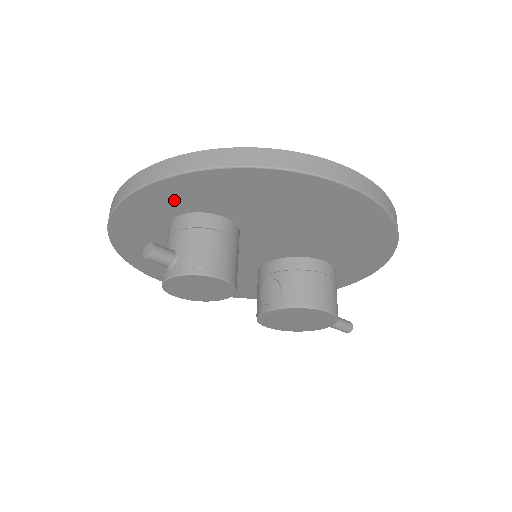
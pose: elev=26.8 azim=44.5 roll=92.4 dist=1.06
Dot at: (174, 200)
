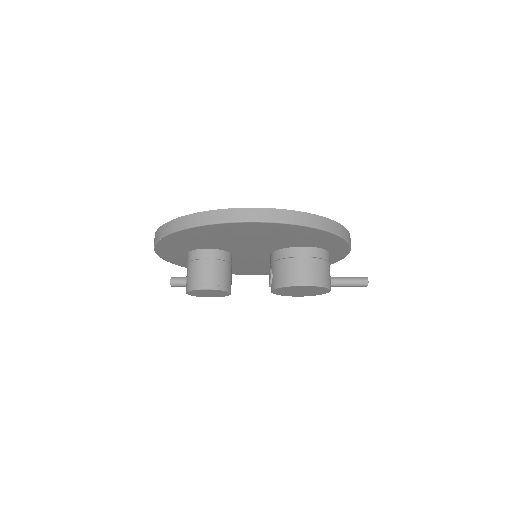
Dot at: (174, 250)
